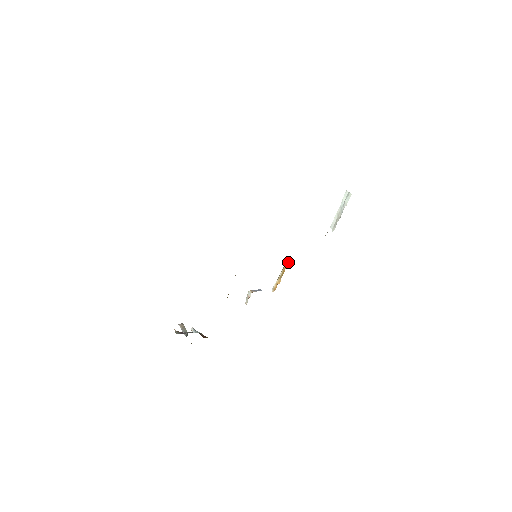
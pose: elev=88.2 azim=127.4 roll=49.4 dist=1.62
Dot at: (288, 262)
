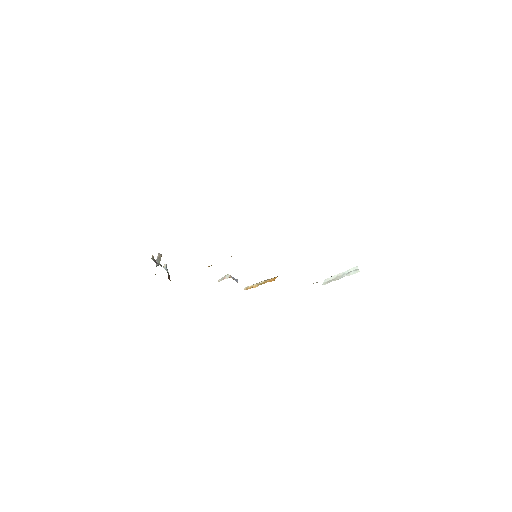
Dot at: (274, 279)
